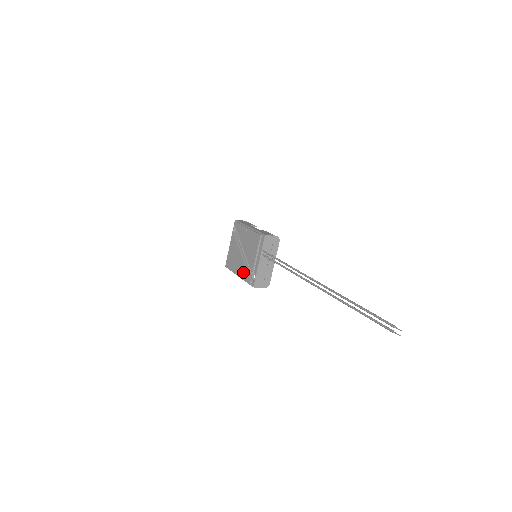
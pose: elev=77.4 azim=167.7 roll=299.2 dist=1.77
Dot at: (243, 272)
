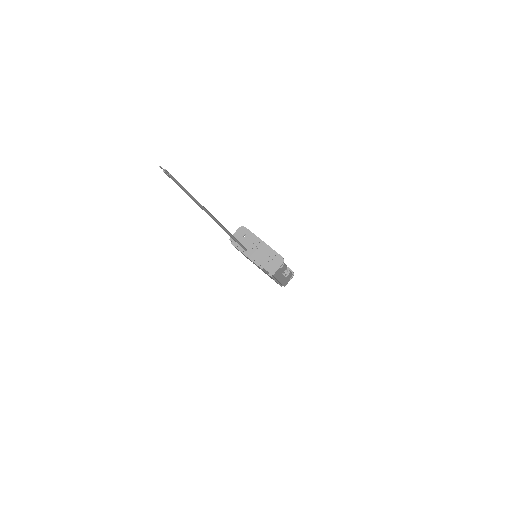
Dot at: occluded
